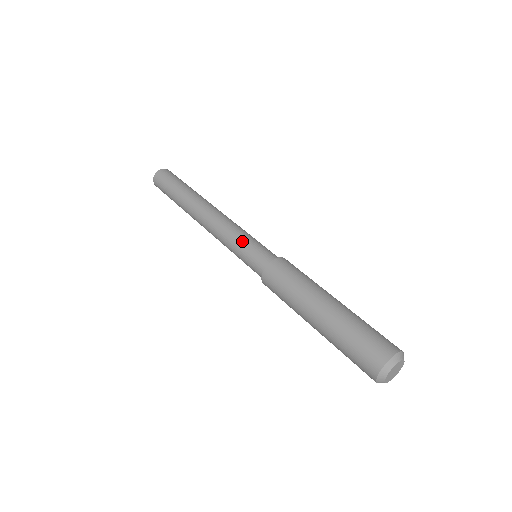
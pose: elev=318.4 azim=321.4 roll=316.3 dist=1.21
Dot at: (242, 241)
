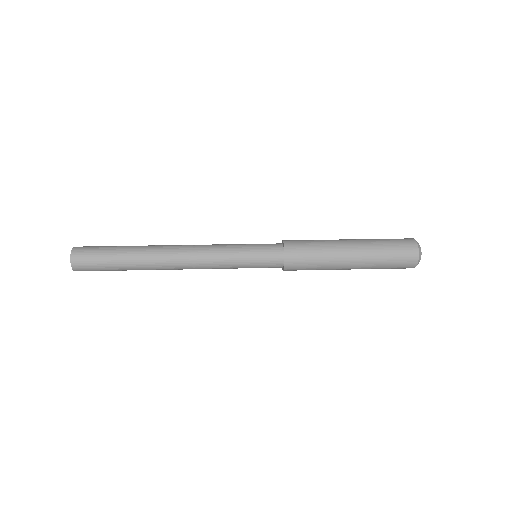
Dot at: (241, 245)
